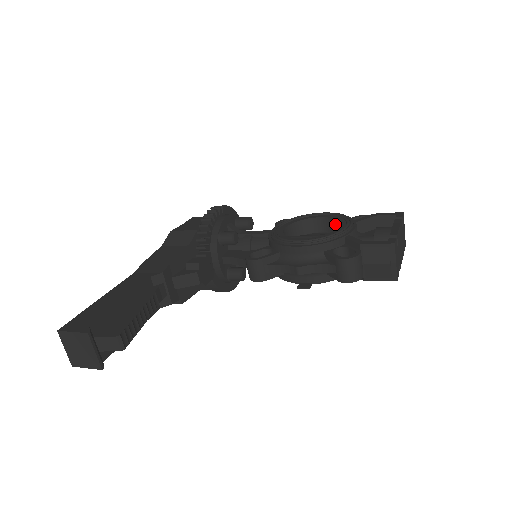
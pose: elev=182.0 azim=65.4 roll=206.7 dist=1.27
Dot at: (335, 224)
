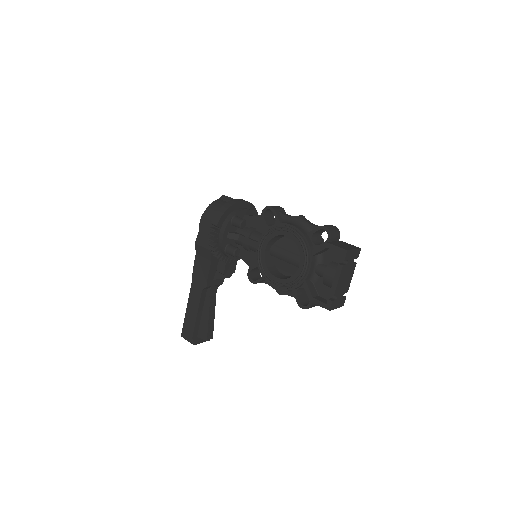
Dot at: (300, 247)
